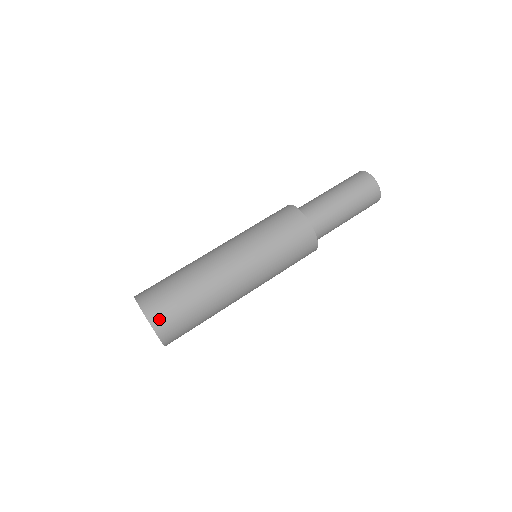
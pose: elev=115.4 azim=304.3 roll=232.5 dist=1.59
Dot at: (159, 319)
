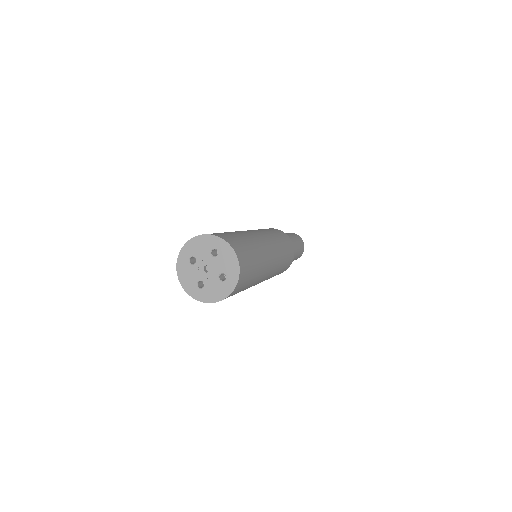
Dot at: (239, 251)
